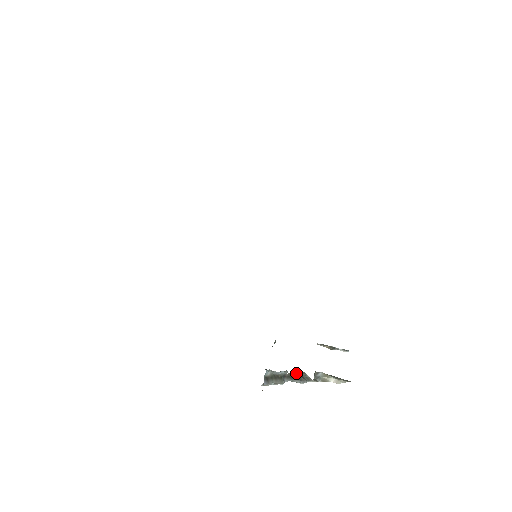
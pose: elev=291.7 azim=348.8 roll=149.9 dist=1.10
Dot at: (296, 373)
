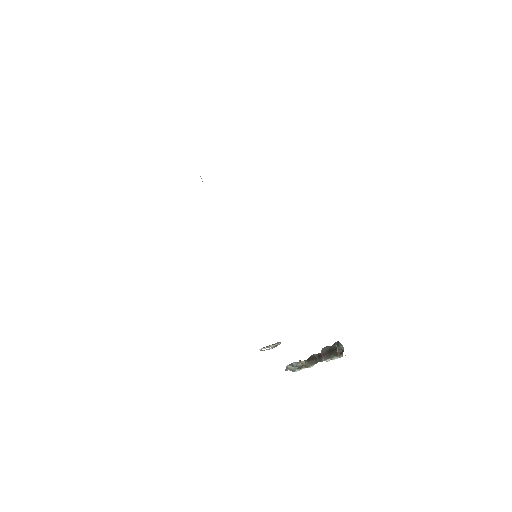
Dot at: (312, 356)
